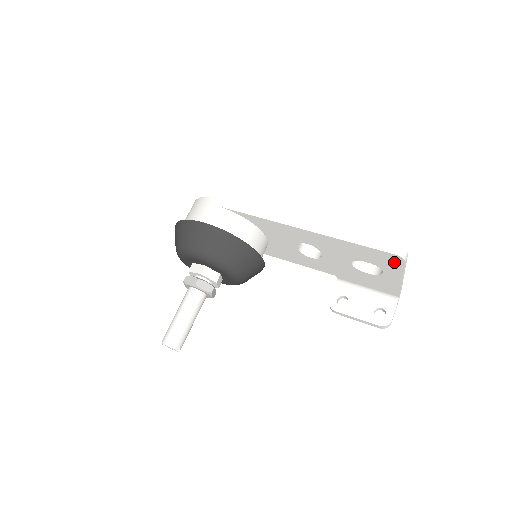
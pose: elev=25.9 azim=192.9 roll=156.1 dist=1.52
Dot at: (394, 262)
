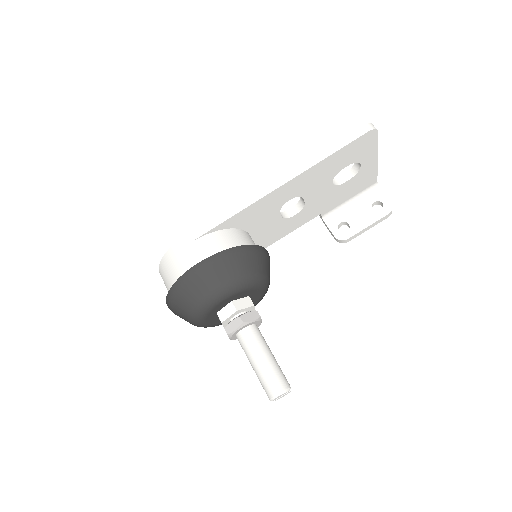
Dot at: (369, 142)
